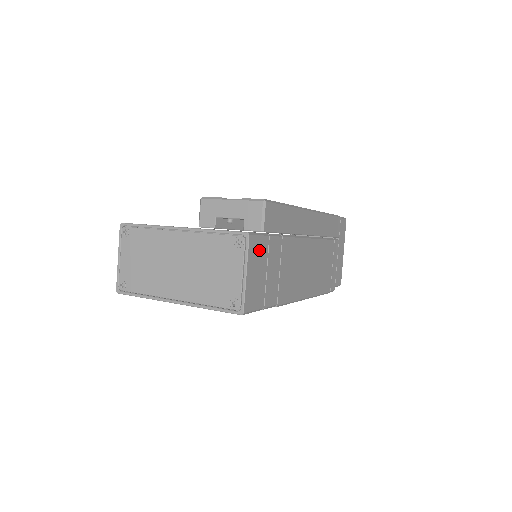
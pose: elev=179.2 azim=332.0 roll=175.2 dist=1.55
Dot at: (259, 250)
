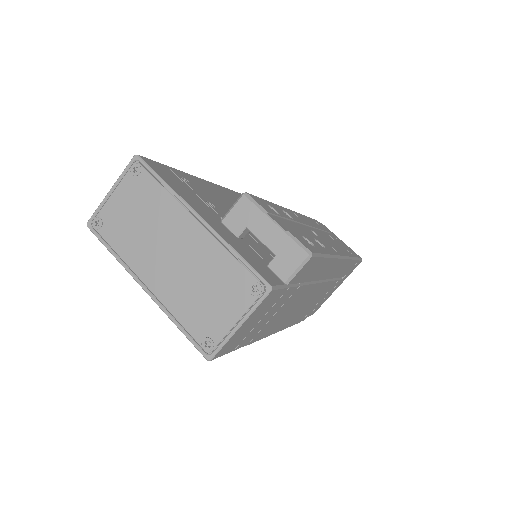
Dot at: (269, 302)
